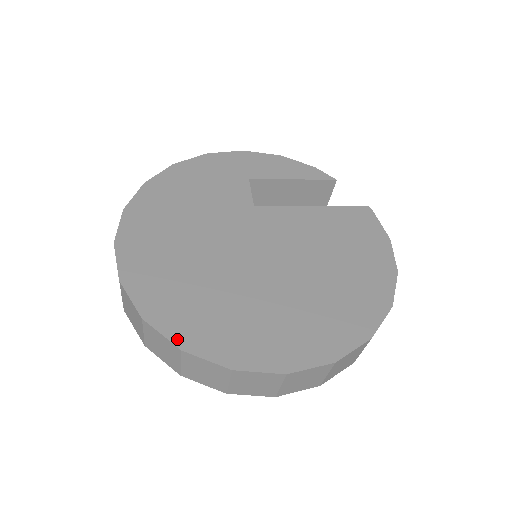
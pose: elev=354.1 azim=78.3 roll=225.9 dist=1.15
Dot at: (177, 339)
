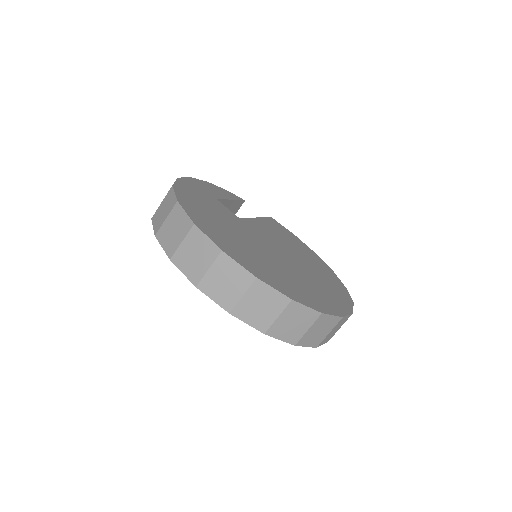
Dot at: (314, 307)
